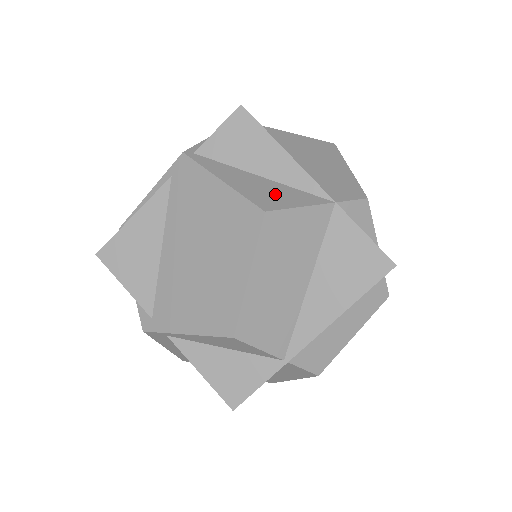
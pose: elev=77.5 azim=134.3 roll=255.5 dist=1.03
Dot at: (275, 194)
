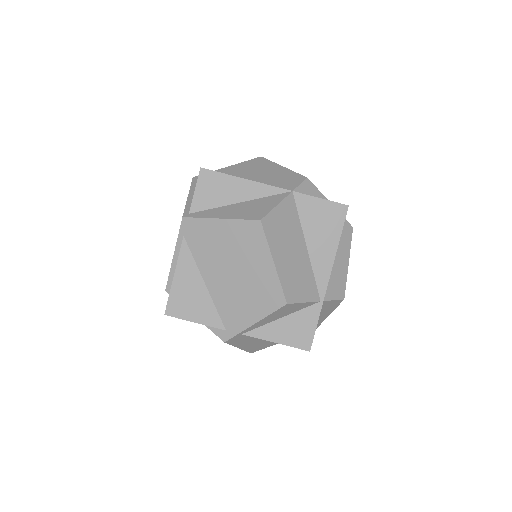
Dot at: (256, 207)
